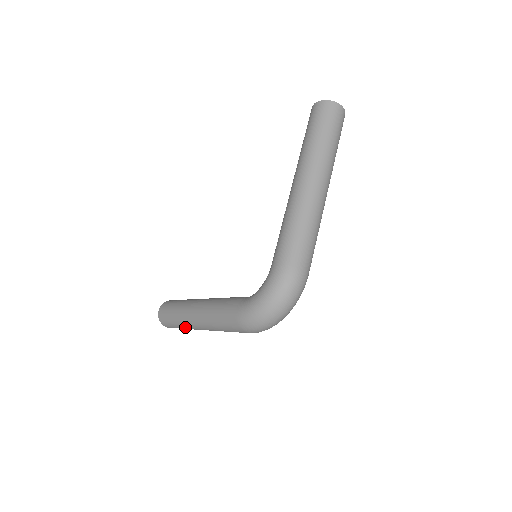
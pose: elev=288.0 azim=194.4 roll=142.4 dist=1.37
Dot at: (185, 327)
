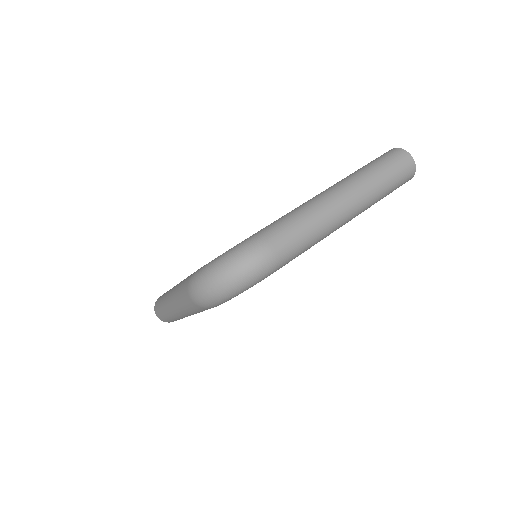
Dot at: (164, 308)
